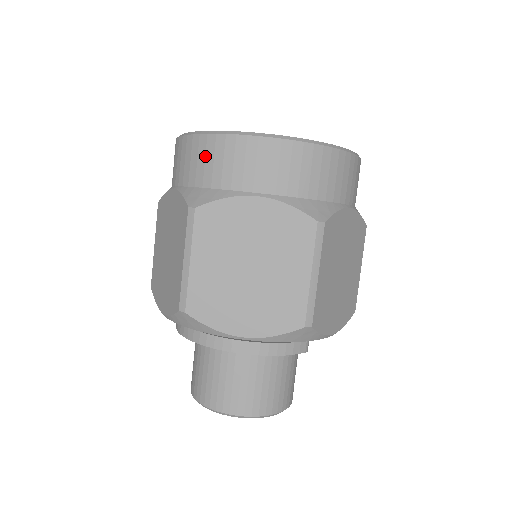
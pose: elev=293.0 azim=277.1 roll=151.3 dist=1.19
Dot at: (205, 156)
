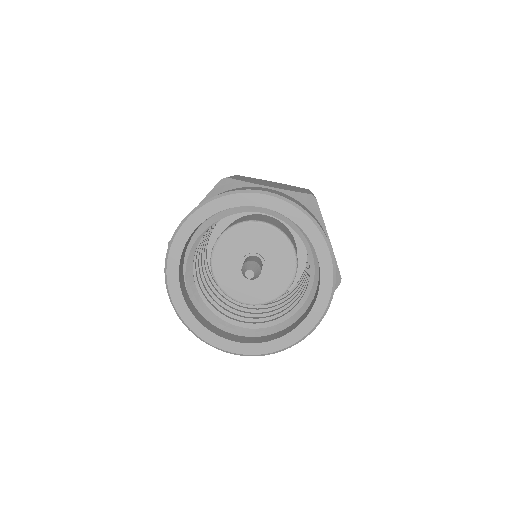
Dot at: occluded
